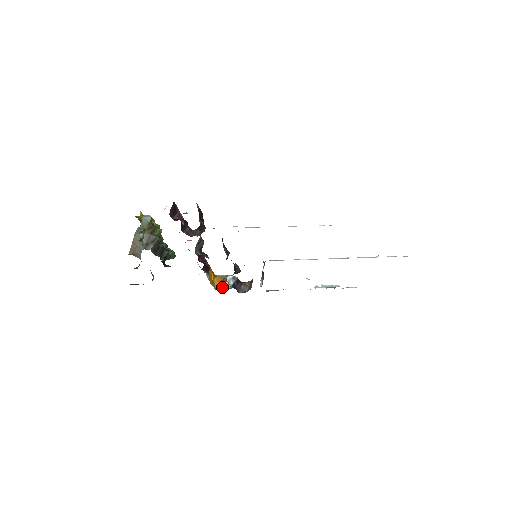
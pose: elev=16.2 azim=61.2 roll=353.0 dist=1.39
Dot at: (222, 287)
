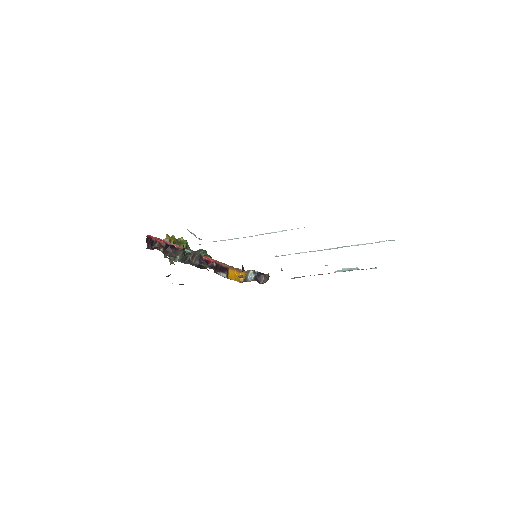
Dot at: (246, 280)
